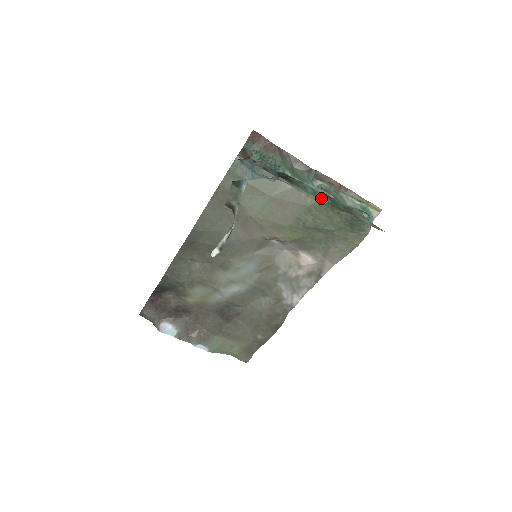
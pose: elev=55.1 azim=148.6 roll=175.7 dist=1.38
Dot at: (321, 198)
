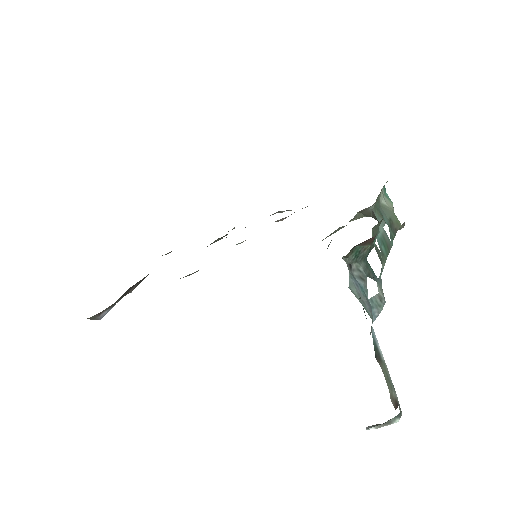
Dot at: (389, 248)
